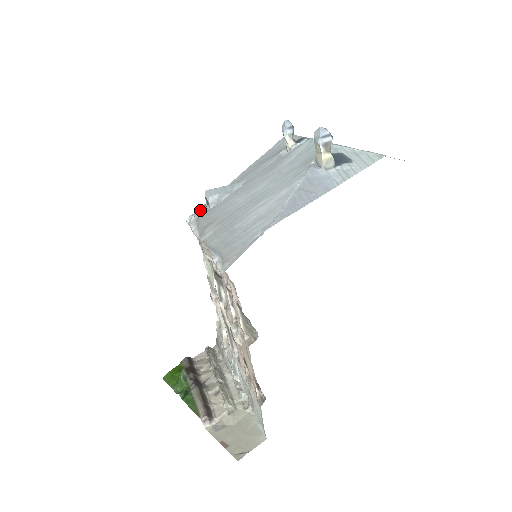
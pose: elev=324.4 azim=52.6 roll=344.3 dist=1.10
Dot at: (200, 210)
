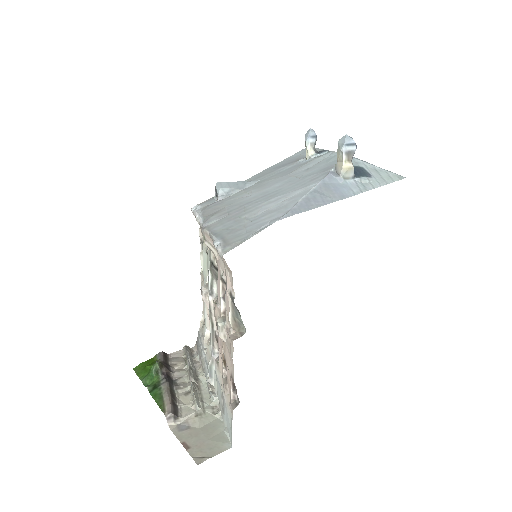
Dot at: (207, 201)
